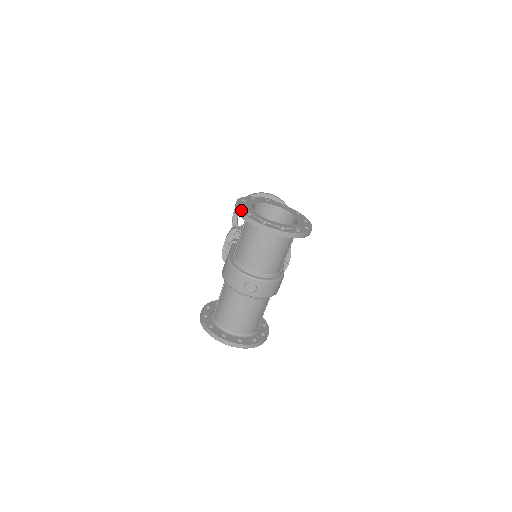
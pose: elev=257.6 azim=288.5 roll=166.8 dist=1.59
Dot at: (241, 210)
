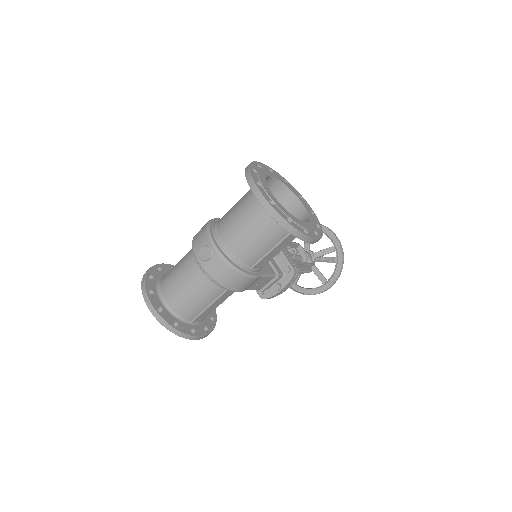
Dot at: (252, 163)
